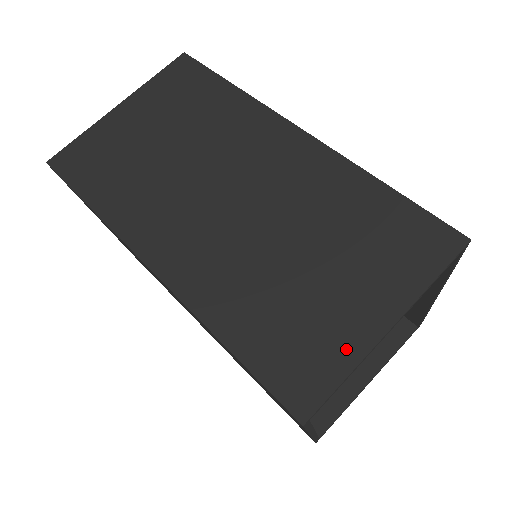
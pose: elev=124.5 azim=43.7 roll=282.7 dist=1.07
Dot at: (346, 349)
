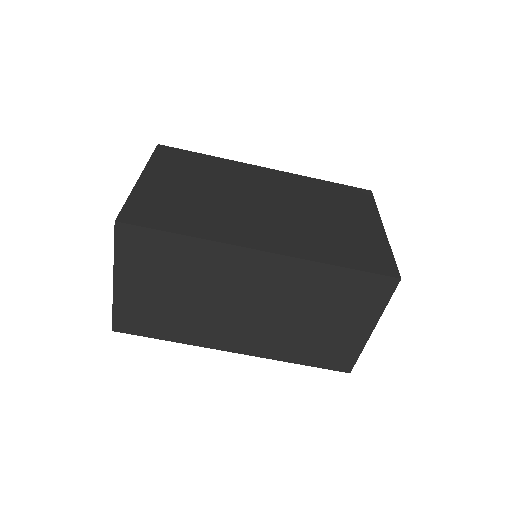
Dot at: (355, 346)
